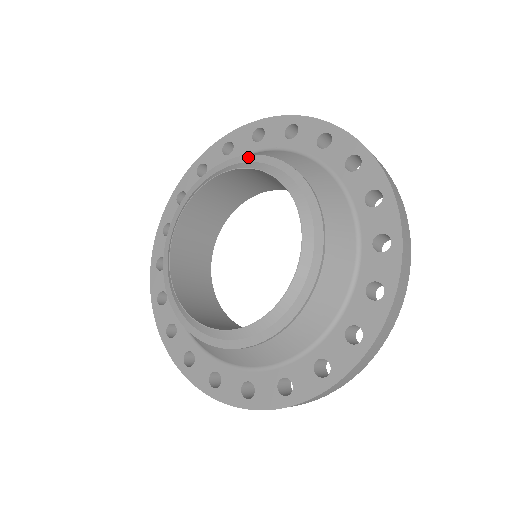
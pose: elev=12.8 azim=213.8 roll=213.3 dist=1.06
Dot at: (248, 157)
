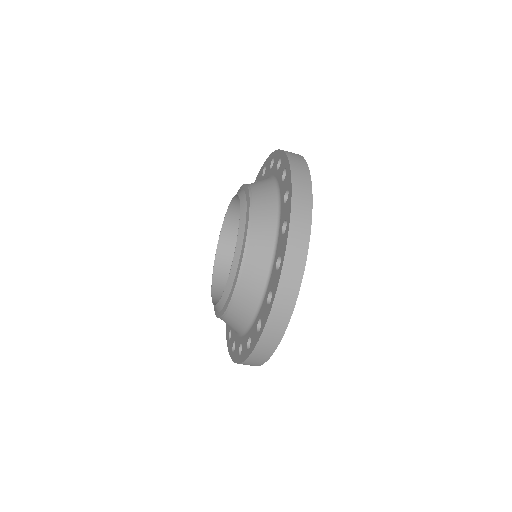
Dot at: occluded
